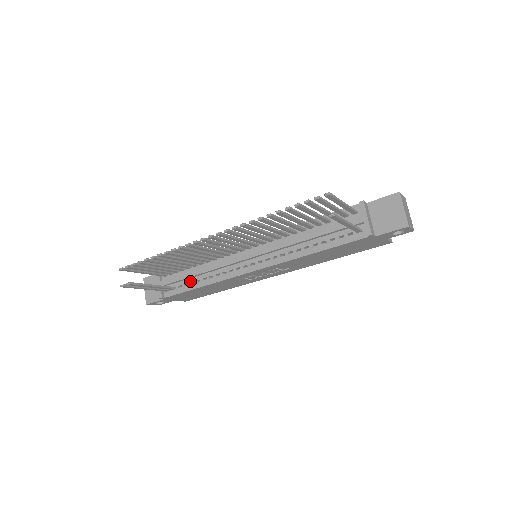
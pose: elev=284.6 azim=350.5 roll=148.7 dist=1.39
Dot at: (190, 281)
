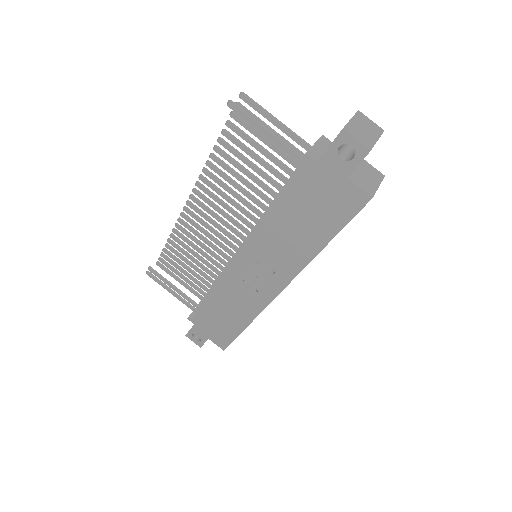
Dot at: occluded
